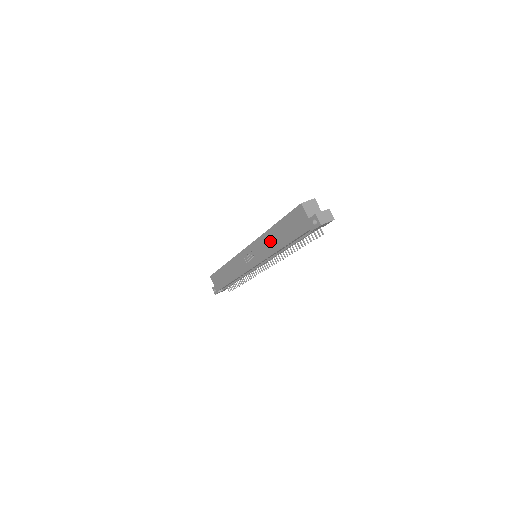
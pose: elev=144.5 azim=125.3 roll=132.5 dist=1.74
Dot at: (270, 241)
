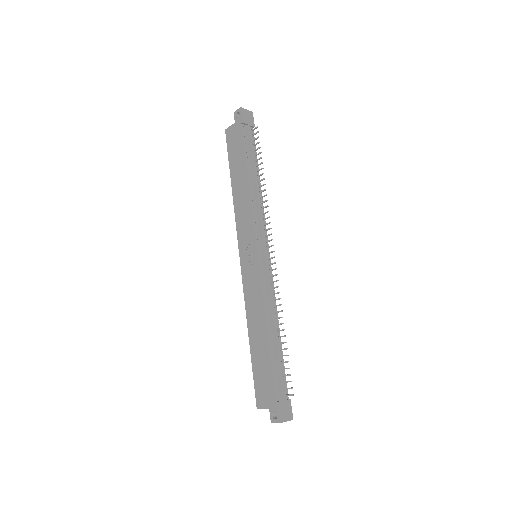
Dot at: (240, 197)
